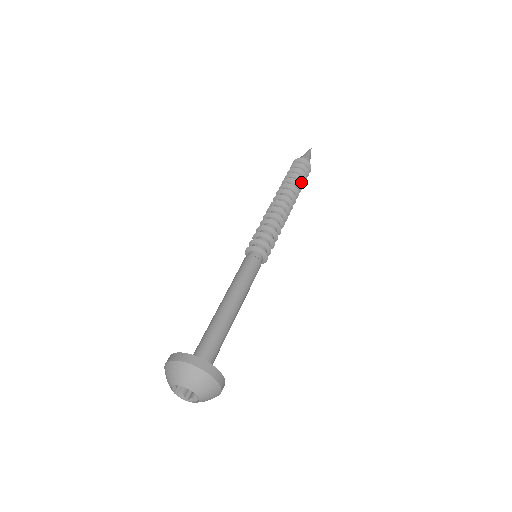
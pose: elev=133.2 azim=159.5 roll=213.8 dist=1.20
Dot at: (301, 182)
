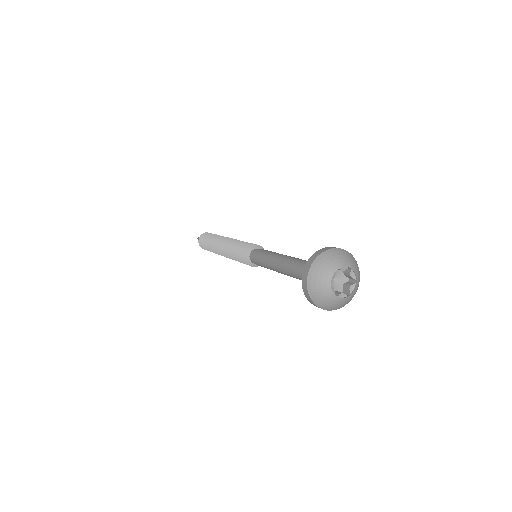
Dot at: occluded
